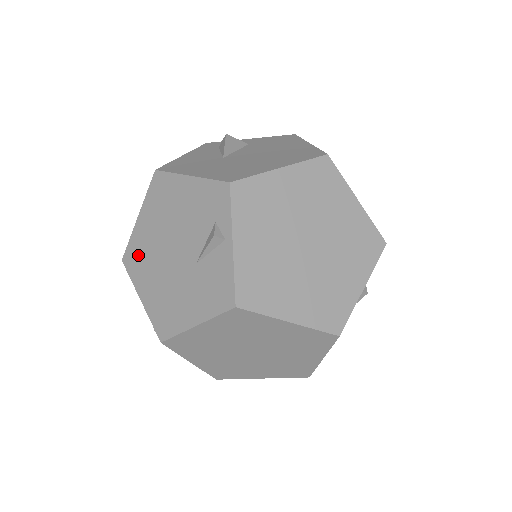
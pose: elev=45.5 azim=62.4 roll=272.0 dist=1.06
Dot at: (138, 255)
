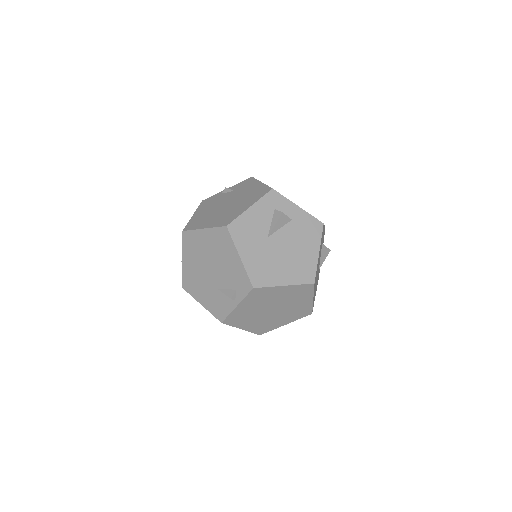
Dot at: (193, 243)
